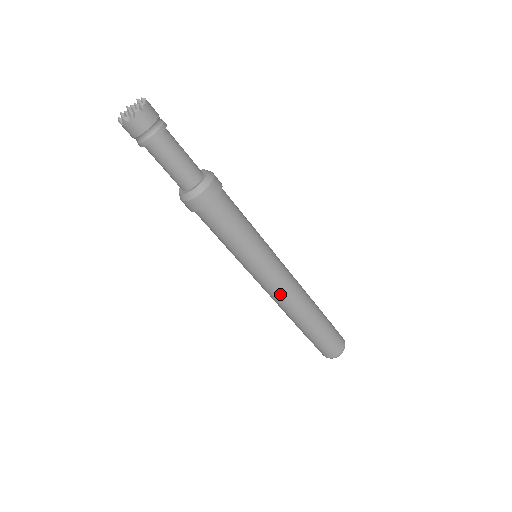
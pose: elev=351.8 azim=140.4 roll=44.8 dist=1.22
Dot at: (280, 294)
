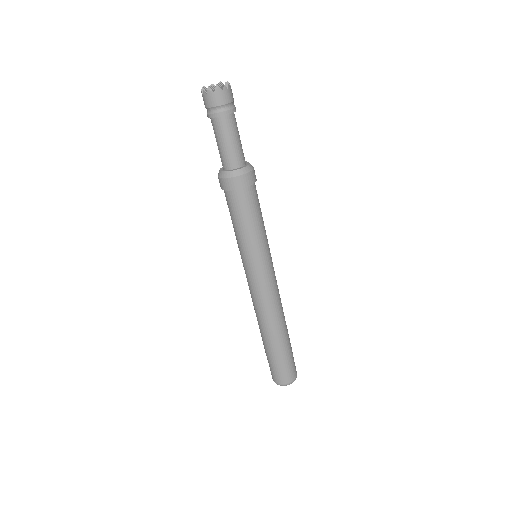
Dot at: (273, 295)
